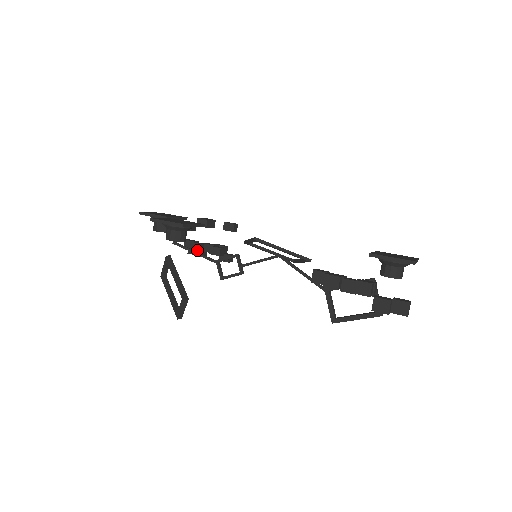
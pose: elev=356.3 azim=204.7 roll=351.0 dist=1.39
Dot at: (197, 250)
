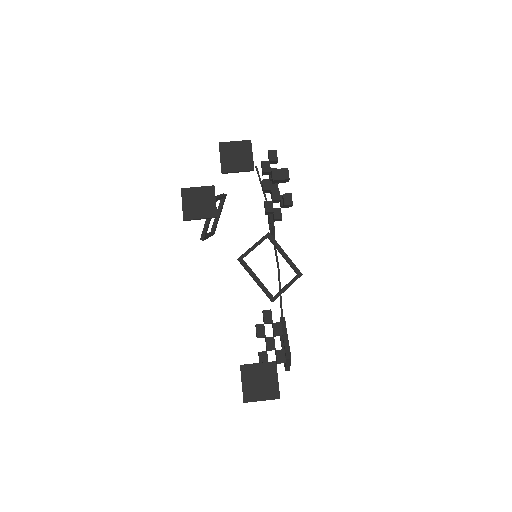
Dot at: occluded
